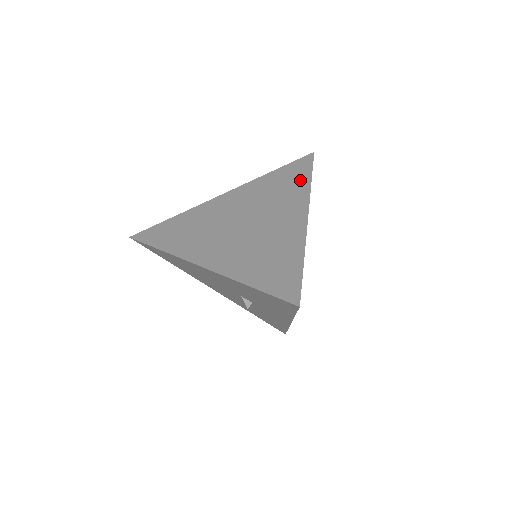
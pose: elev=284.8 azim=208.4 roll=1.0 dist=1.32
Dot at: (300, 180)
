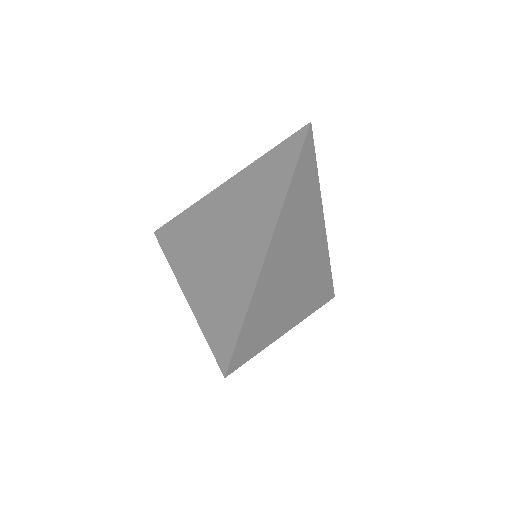
Dot at: (282, 177)
